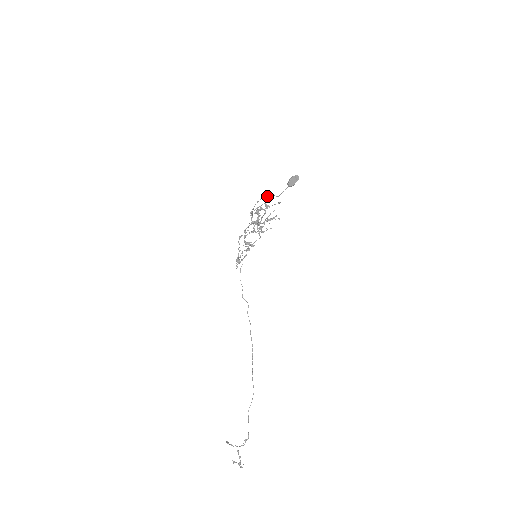
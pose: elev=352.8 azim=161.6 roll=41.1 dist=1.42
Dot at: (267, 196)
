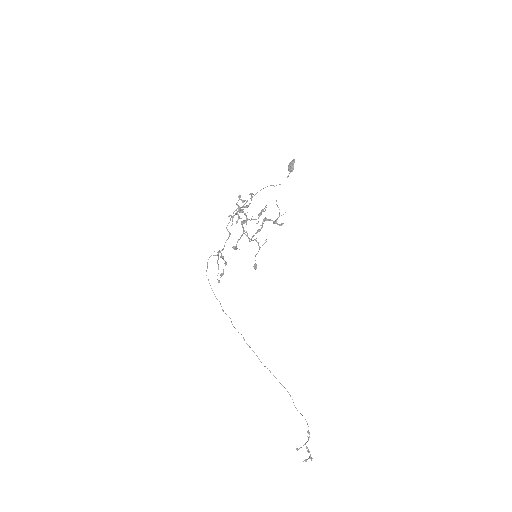
Dot at: (263, 188)
